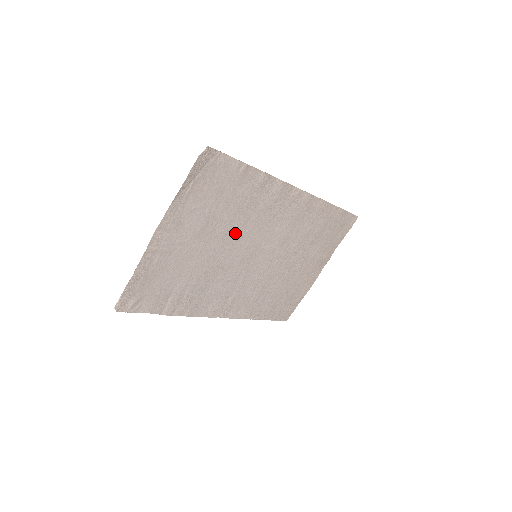
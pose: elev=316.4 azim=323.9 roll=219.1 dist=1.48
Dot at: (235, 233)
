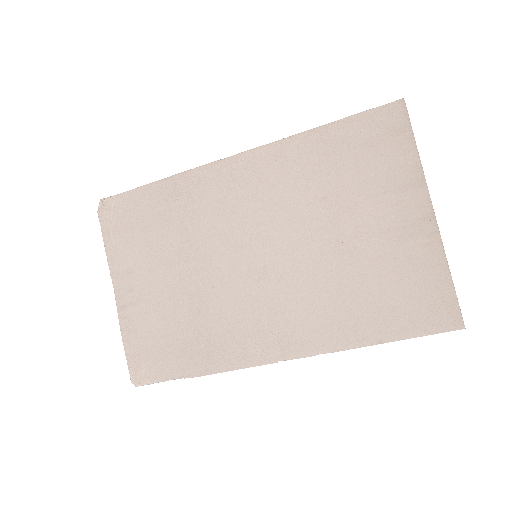
Dot at: (199, 248)
